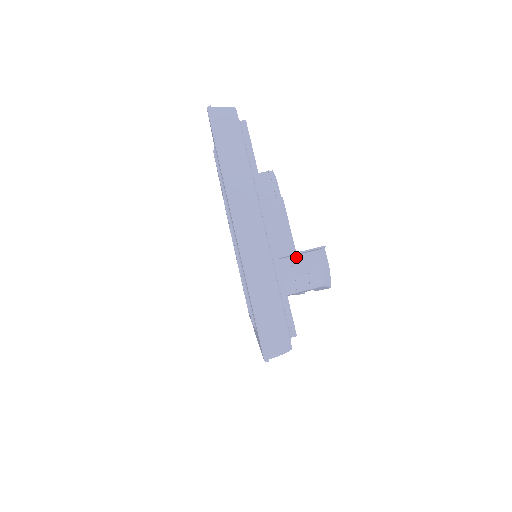
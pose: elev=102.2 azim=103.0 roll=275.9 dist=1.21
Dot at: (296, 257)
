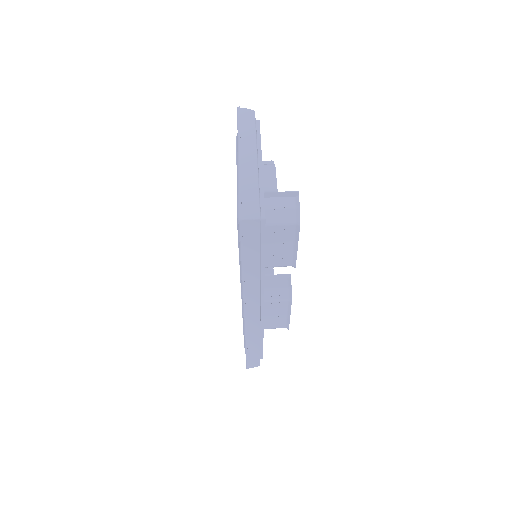
Dot at: (278, 198)
